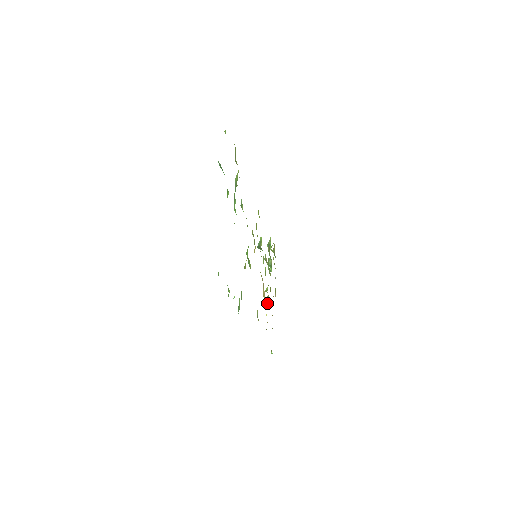
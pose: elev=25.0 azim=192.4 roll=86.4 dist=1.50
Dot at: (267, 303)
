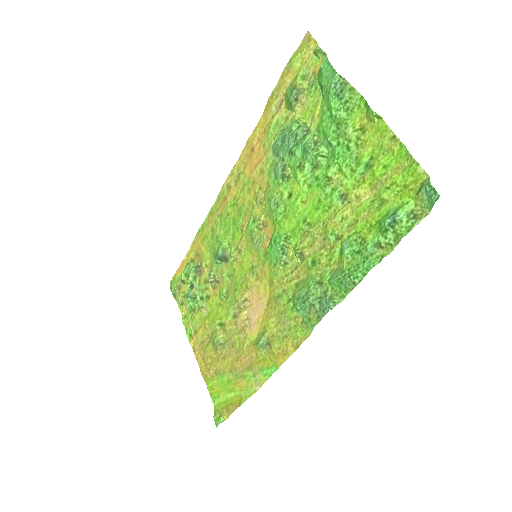
Dot at: (220, 342)
